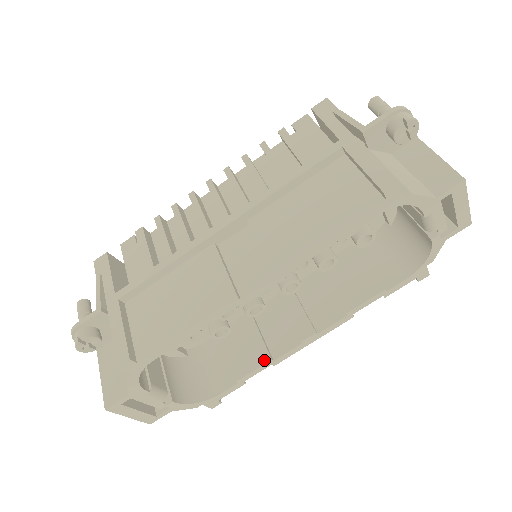
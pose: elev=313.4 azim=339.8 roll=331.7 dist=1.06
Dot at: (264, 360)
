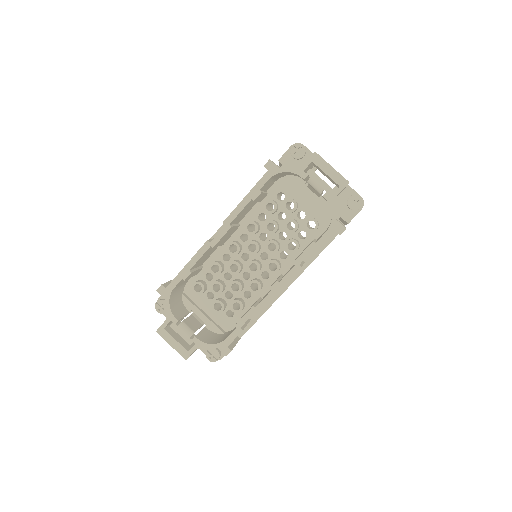
Dot at: (250, 308)
